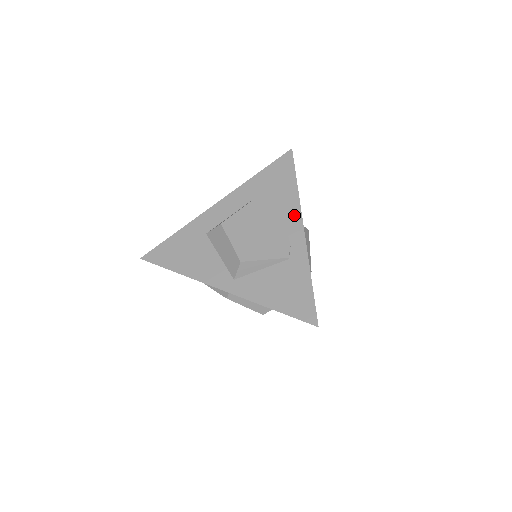
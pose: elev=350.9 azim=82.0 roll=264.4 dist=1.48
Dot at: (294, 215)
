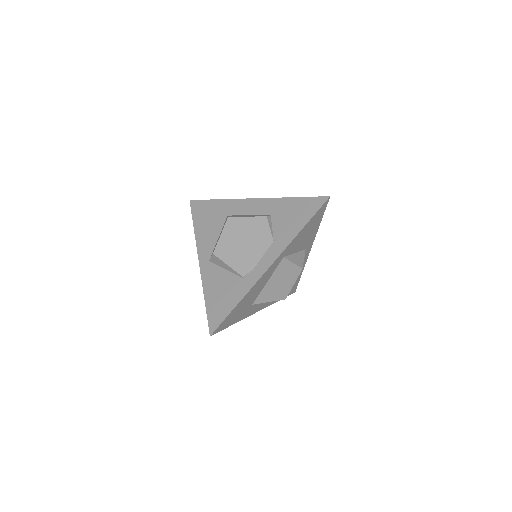
Dot at: (276, 250)
